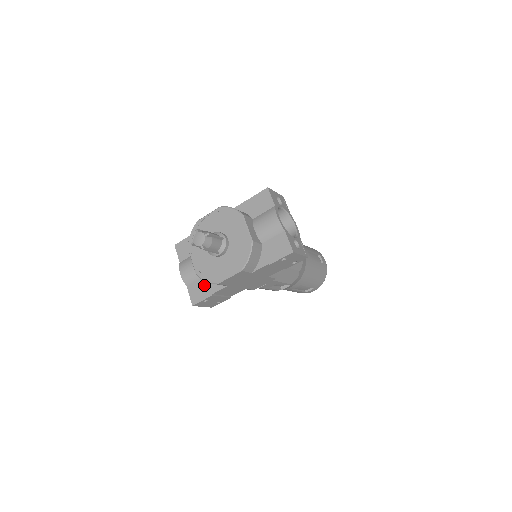
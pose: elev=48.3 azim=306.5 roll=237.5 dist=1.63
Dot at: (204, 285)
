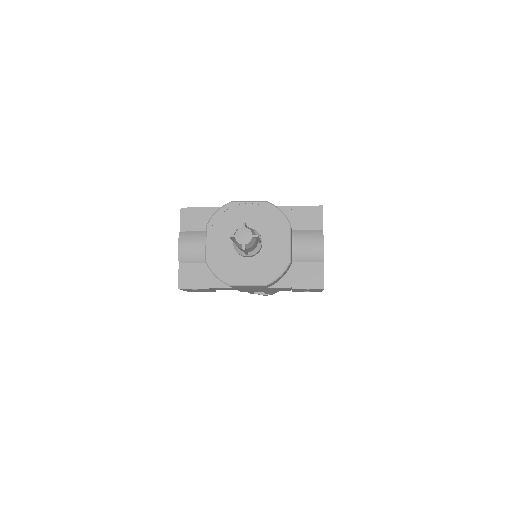
Dot at: (203, 273)
